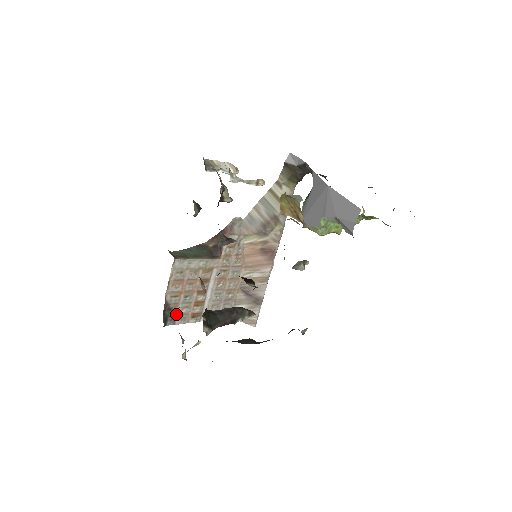
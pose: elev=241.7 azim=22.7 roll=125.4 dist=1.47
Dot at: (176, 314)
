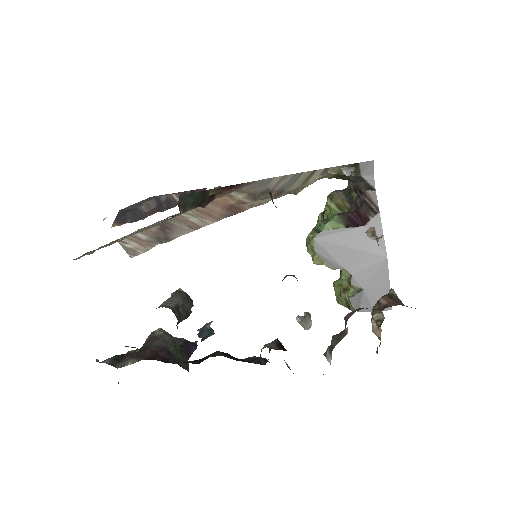
Dot at: (89, 252)
